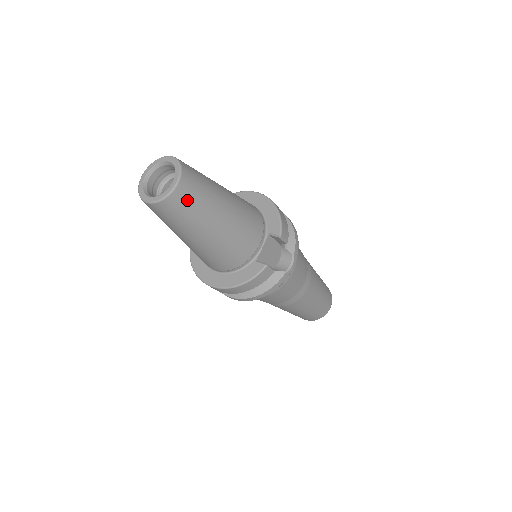
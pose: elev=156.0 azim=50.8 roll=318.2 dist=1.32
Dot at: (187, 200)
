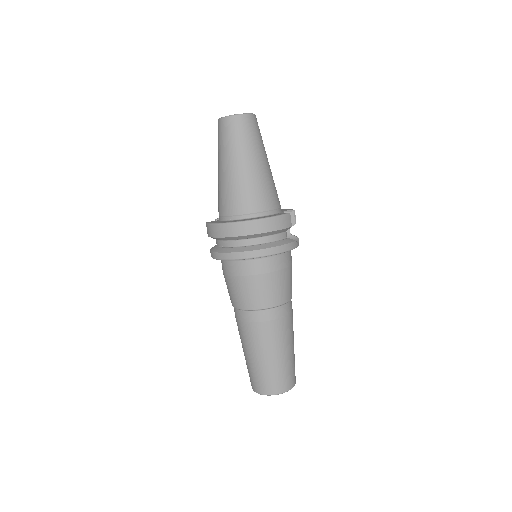
Dot at: (256, 127)
